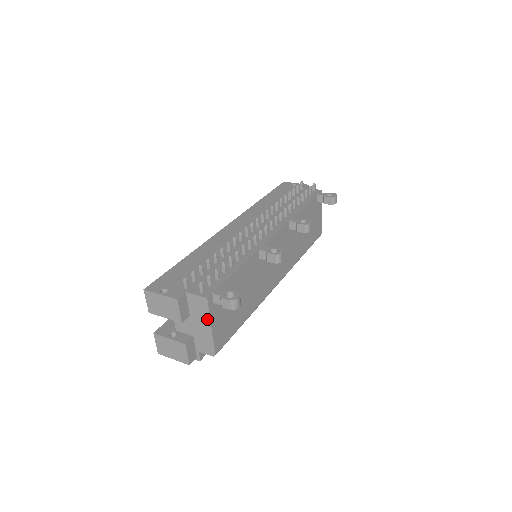
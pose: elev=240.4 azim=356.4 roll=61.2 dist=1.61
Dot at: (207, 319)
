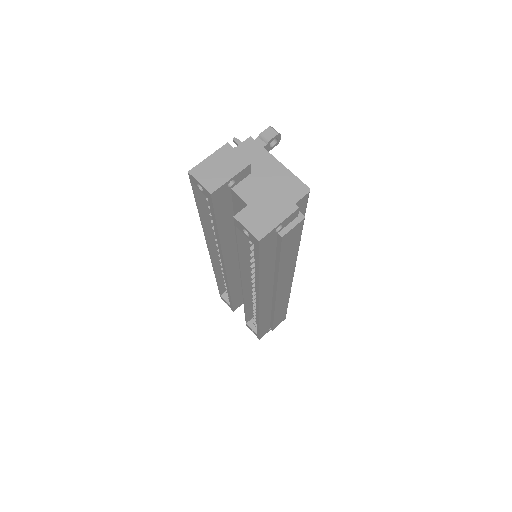
Dot at: (268, 157)
